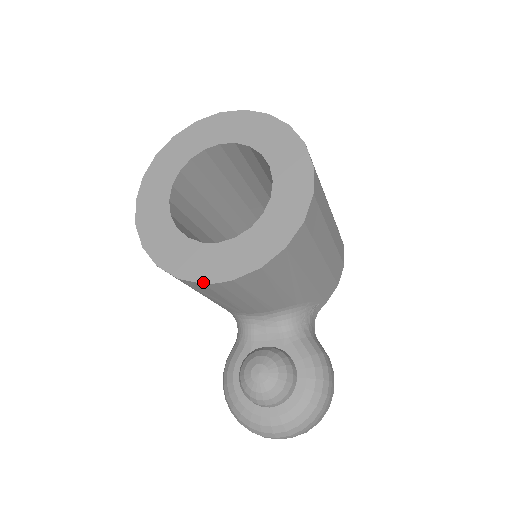
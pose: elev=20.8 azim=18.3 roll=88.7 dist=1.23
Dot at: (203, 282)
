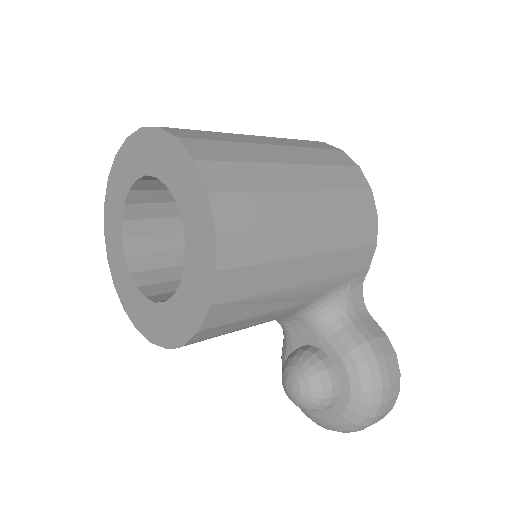
Dot at: (166, 347)
